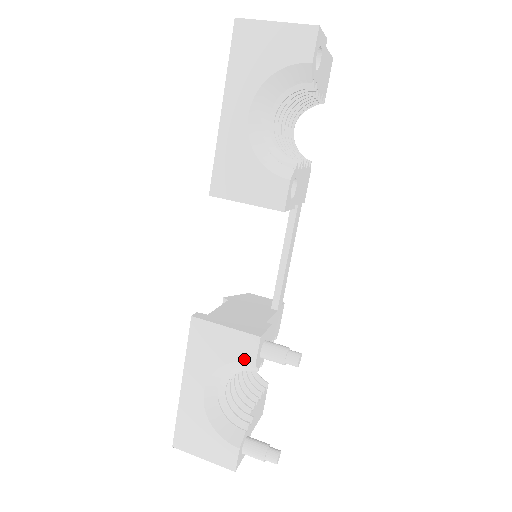
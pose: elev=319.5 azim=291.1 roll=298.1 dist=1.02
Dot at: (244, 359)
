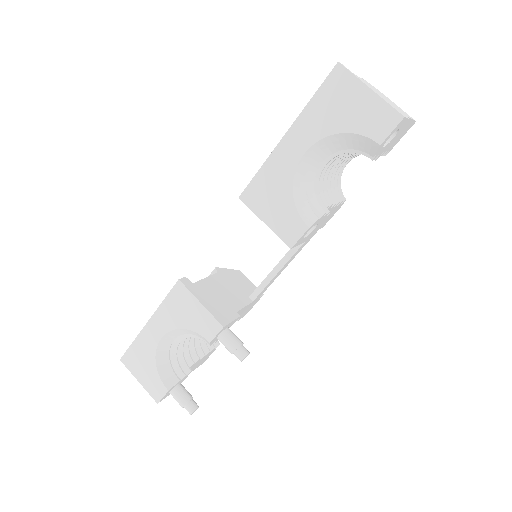
Dot at: (203, 334)
